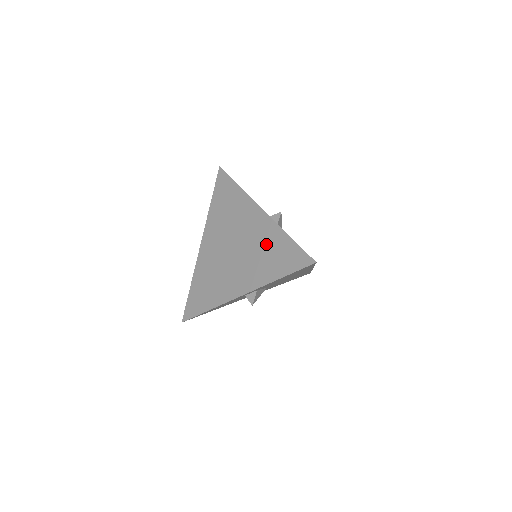
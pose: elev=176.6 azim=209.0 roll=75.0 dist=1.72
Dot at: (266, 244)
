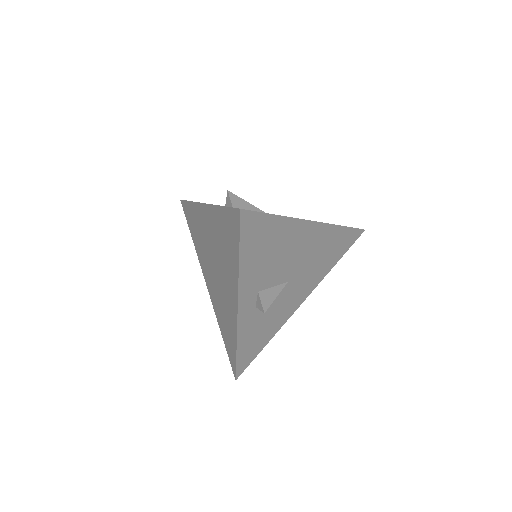
Dot at: (219, 235)
